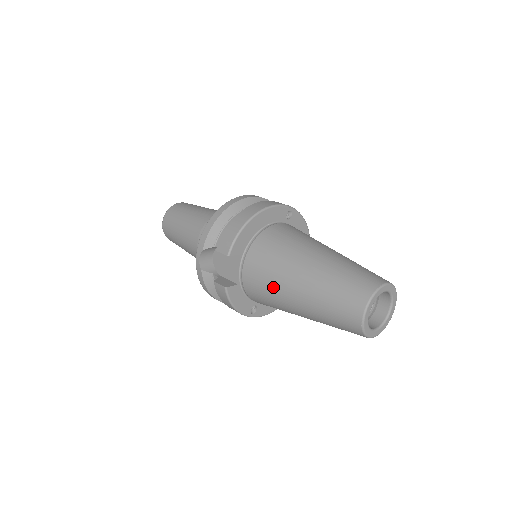
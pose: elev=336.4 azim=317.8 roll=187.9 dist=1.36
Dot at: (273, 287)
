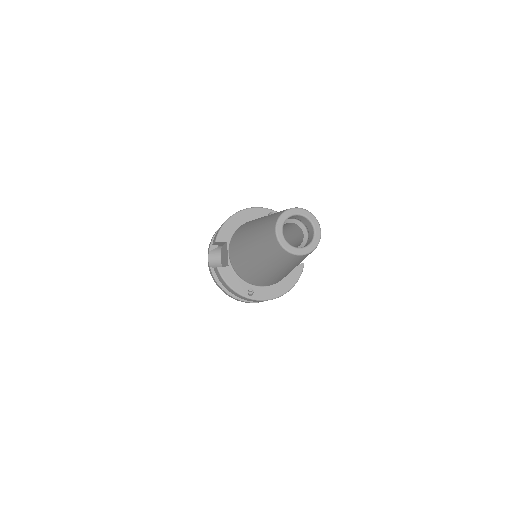
Dot at: (241, 251)
